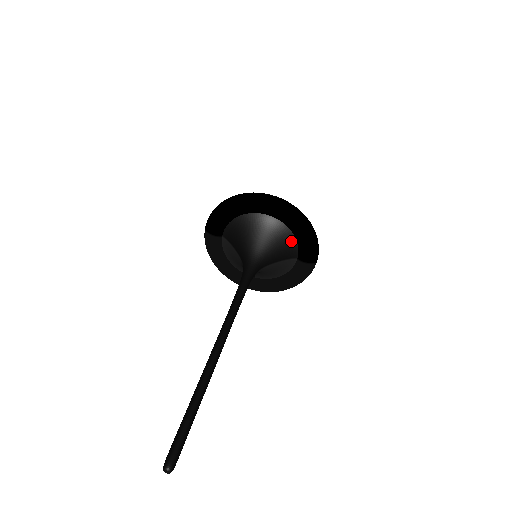
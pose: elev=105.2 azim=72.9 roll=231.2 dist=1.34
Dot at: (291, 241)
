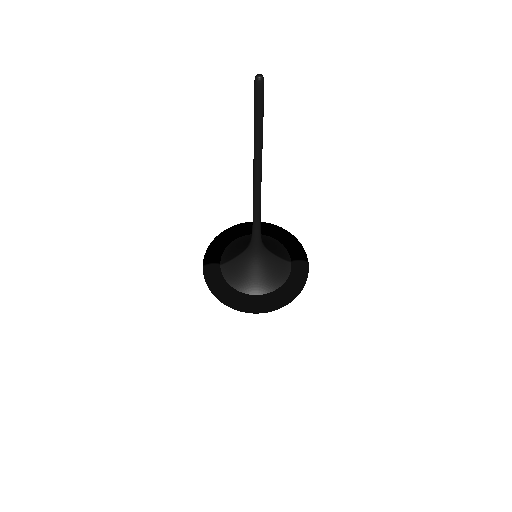
Dot at: (280, 246)
